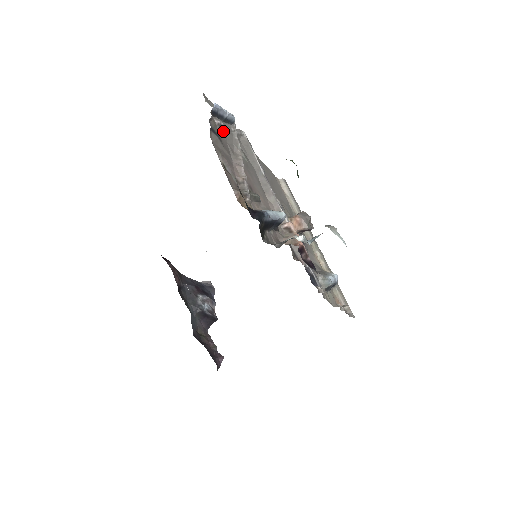
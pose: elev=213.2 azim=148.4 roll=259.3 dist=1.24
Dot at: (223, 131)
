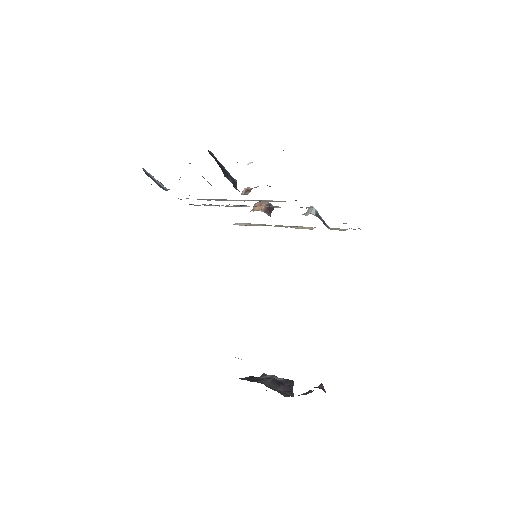
Dot at: occluded
